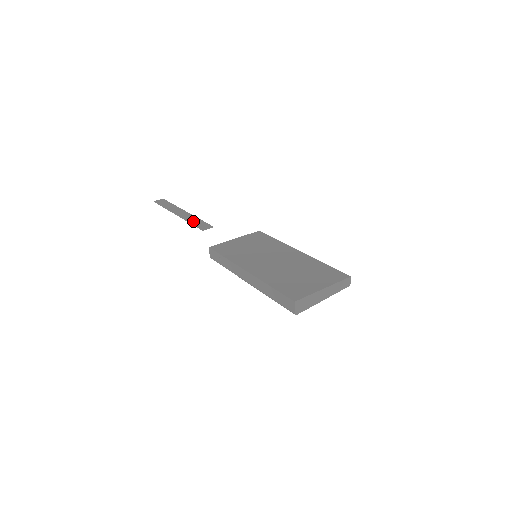
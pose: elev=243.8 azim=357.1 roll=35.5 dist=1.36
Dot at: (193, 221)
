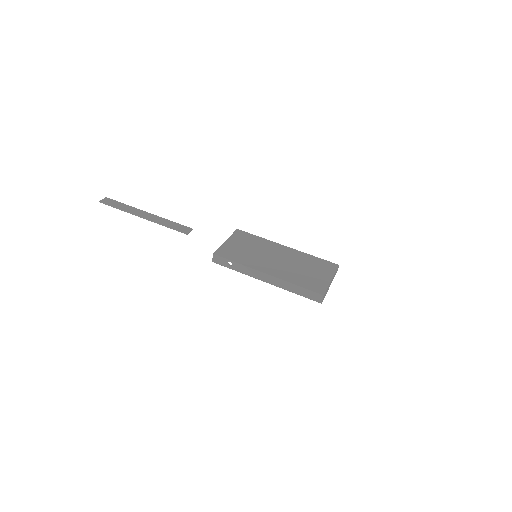
Dot at: (169, 225)
